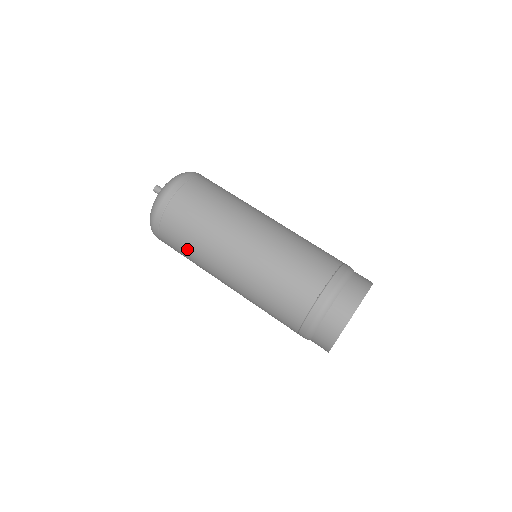
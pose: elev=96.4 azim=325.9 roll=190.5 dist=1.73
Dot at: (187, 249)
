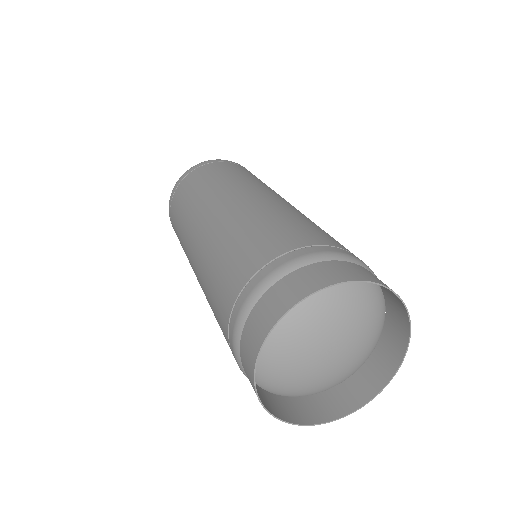
Dot at: (178, 227)
